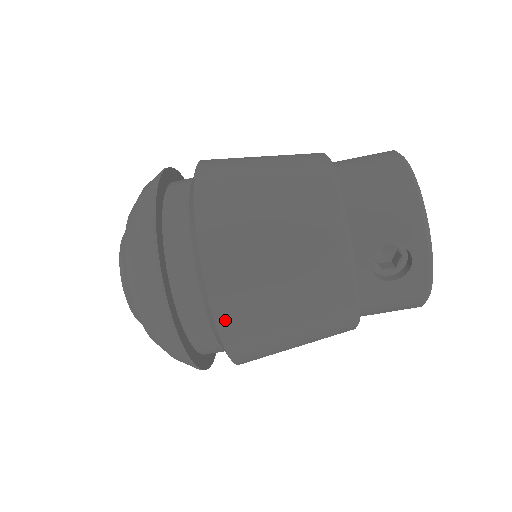
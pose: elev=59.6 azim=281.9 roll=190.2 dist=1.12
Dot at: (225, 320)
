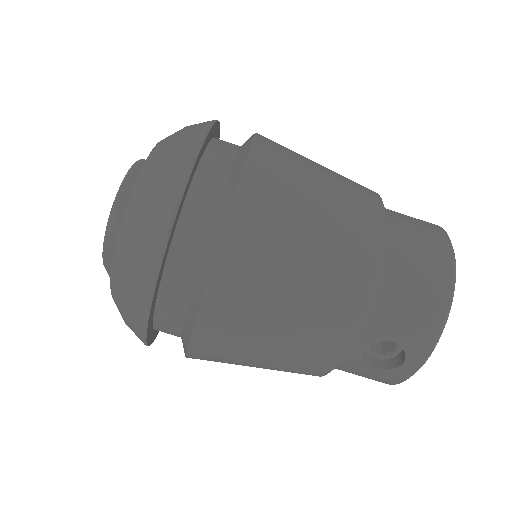
Dot at: (202, 340)
